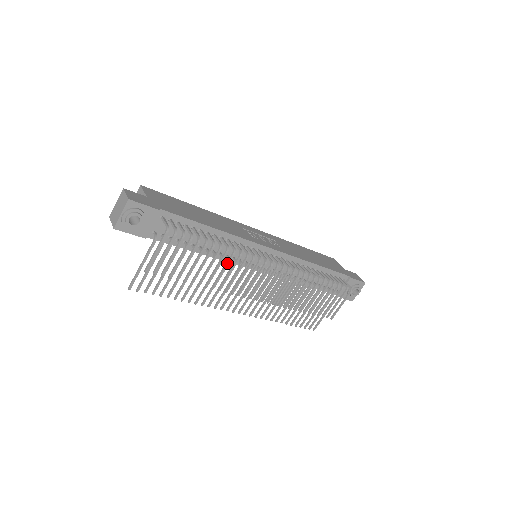
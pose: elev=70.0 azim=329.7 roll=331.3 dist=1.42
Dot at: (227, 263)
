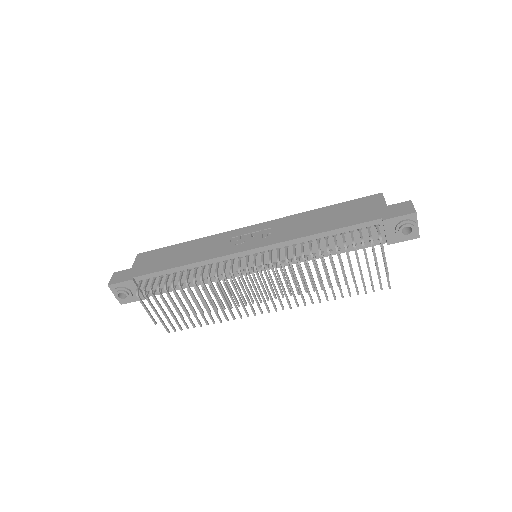
Dot at: (205, 290)
